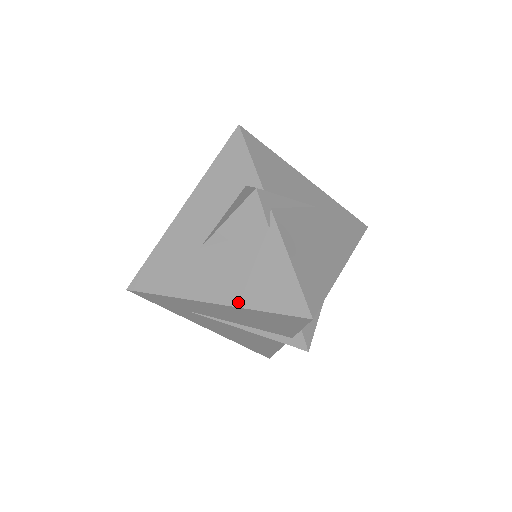
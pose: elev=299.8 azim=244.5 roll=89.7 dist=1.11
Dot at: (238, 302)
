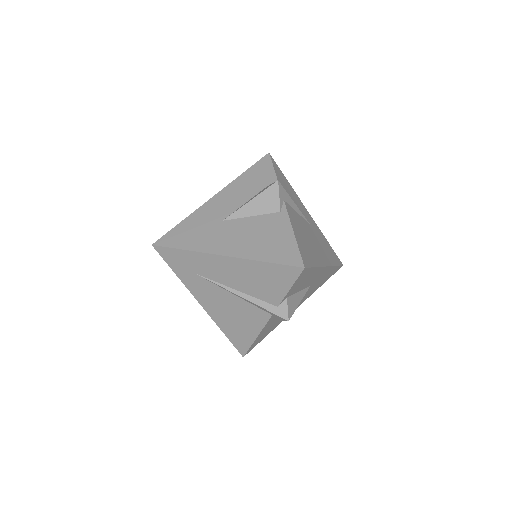
Dot at: (246, 255)
